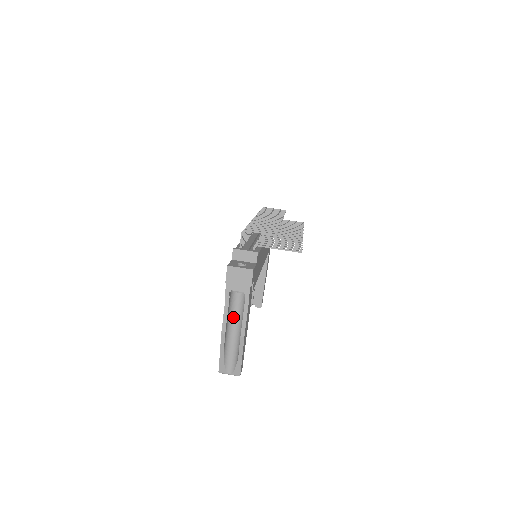
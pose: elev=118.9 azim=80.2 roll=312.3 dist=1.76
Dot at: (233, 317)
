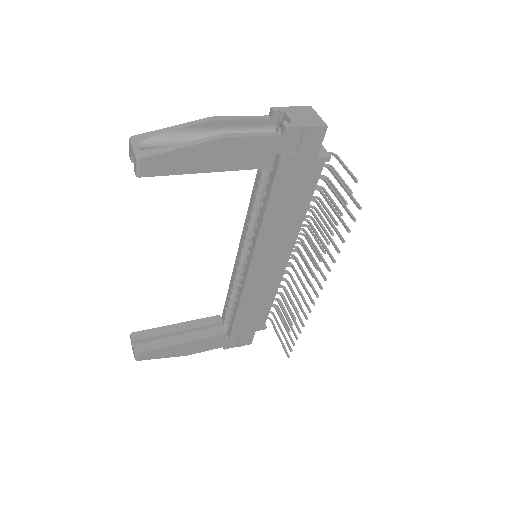
Dot at: occluded
